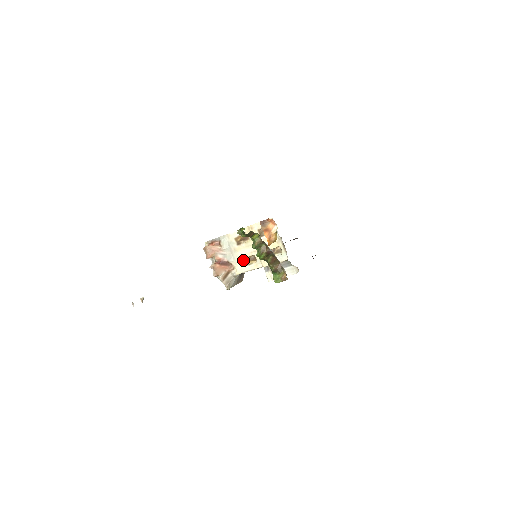
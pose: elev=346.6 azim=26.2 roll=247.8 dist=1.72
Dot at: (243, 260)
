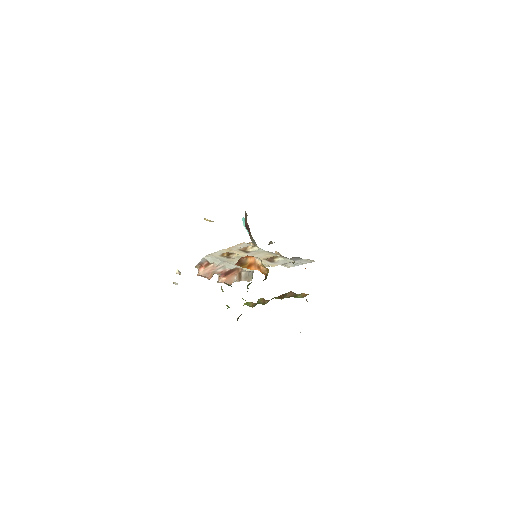
Dot at: occluded
